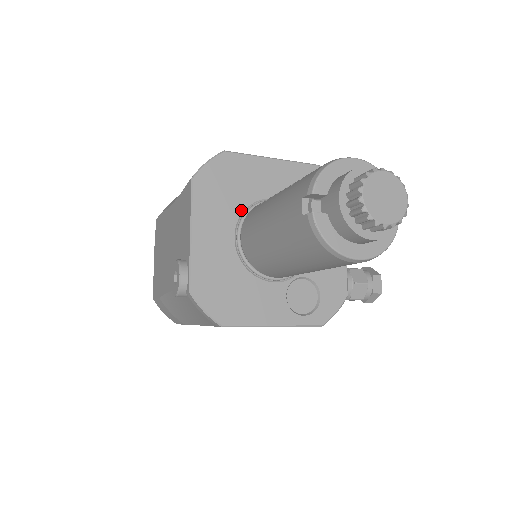
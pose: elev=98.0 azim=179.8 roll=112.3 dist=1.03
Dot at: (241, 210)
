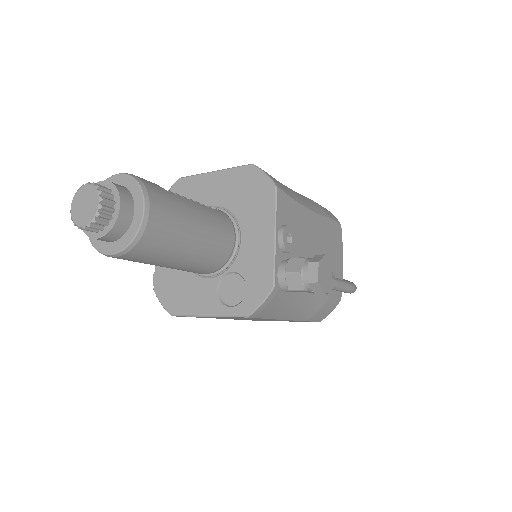
Dot at: occluded
